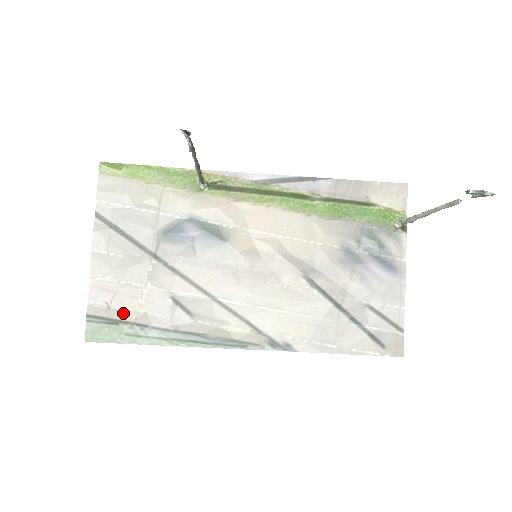
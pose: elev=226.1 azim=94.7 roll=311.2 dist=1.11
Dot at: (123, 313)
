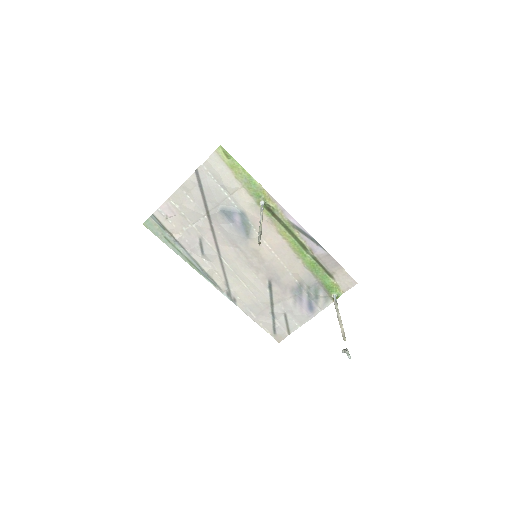
Dot at: (171, 227)
